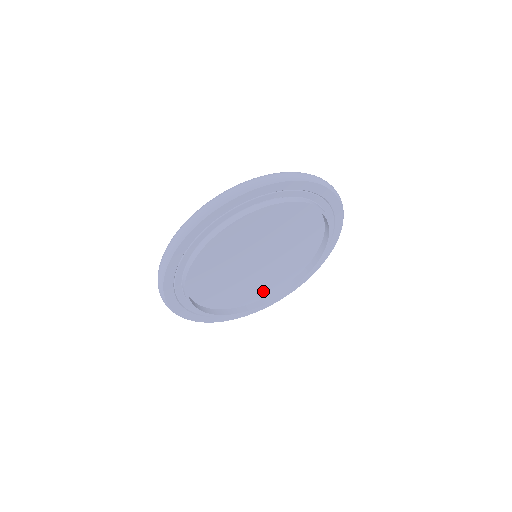
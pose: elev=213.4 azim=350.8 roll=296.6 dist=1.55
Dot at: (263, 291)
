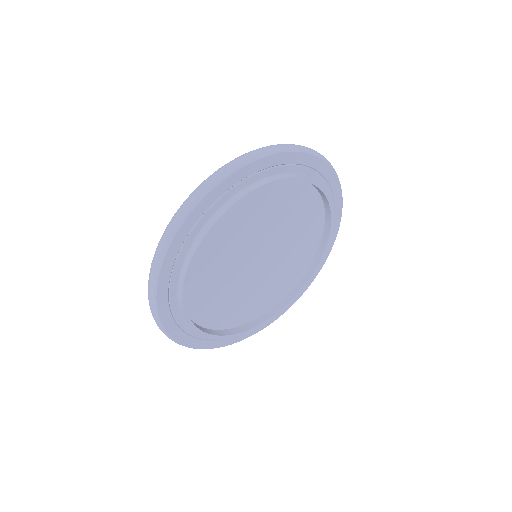
Dot at: (242, 314)
